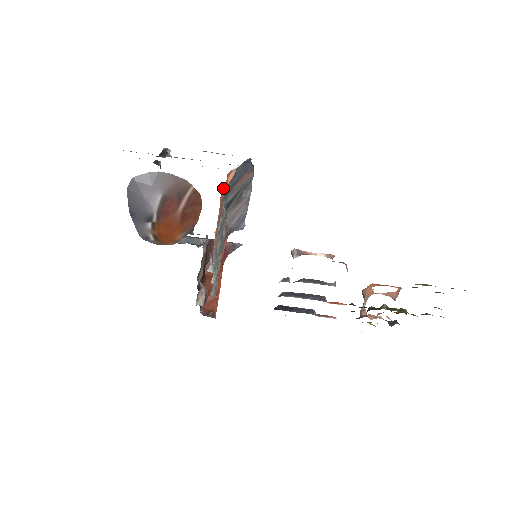
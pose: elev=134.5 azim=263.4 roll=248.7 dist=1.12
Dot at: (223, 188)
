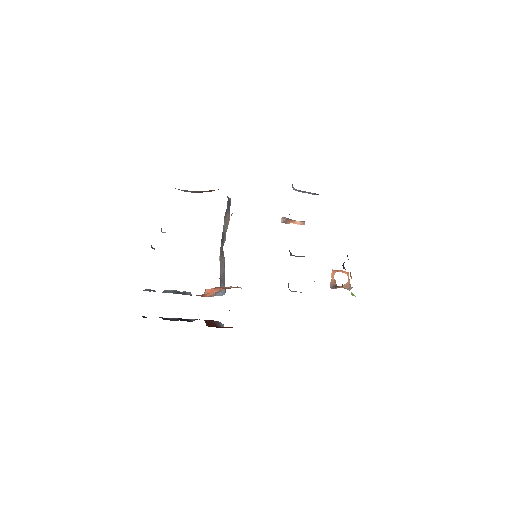
Dot at: occluded
